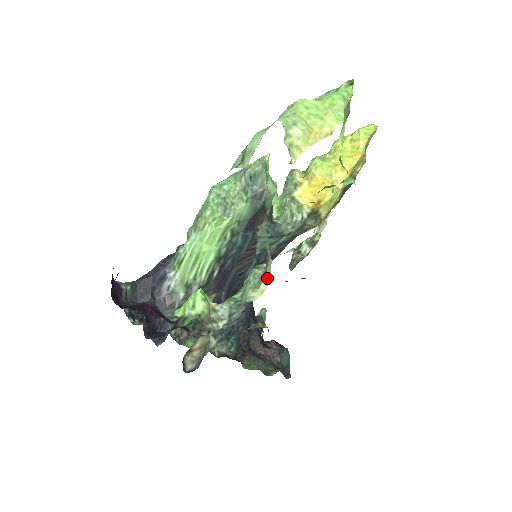
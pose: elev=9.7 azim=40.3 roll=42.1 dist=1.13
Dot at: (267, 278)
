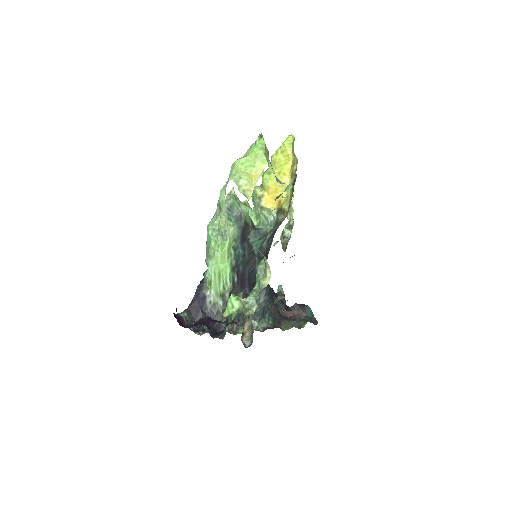
Dot at: (268, 268)
